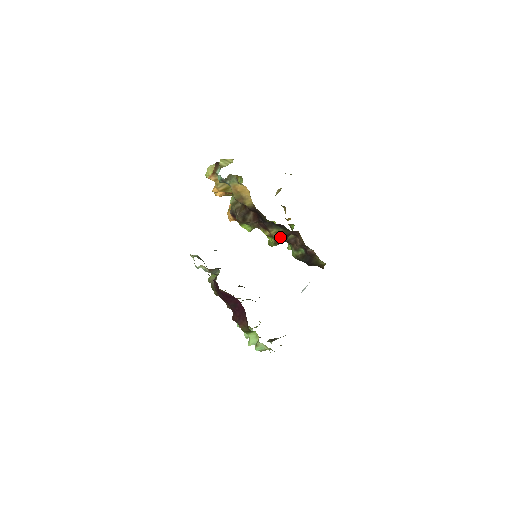
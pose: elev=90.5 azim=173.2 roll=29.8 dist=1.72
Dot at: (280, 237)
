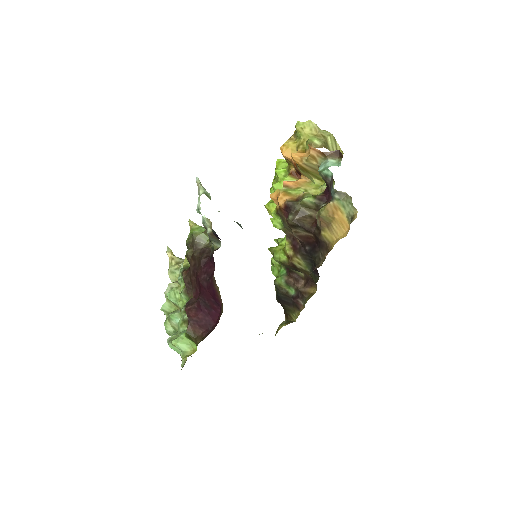
Dot at: (295, 267)
